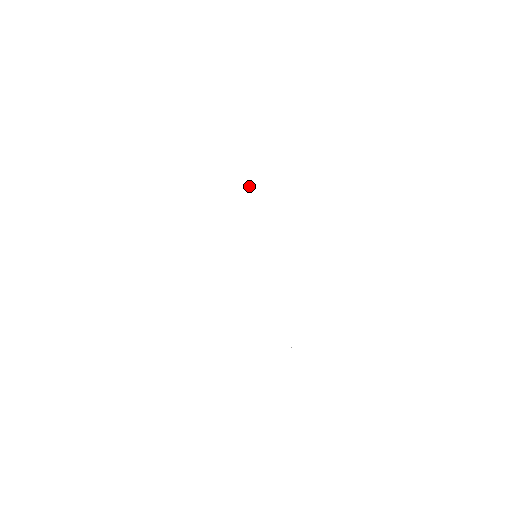
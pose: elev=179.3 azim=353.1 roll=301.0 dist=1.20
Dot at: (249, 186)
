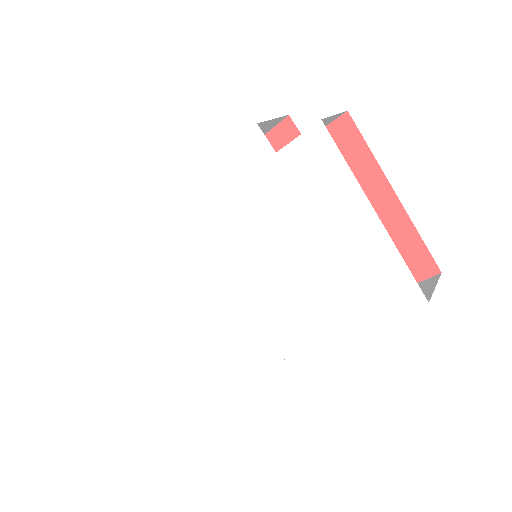
Dot at: (215, 196)
